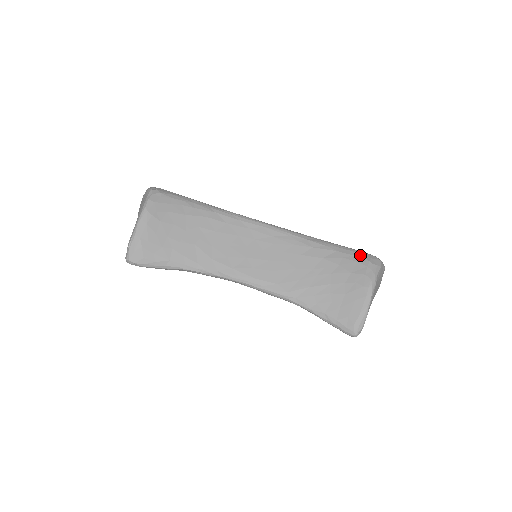
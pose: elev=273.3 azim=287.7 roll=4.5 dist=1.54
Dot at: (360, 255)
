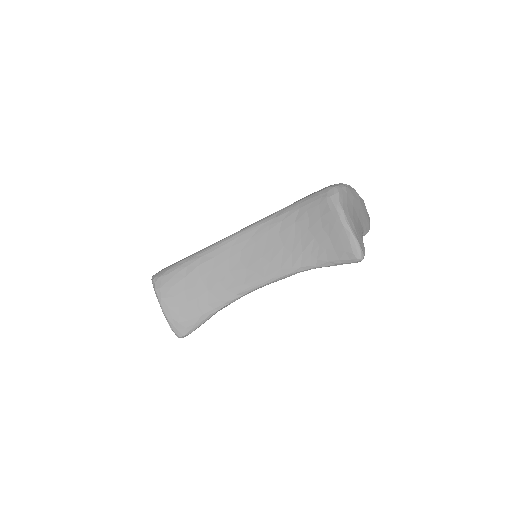
Dot at: (317, 197)
